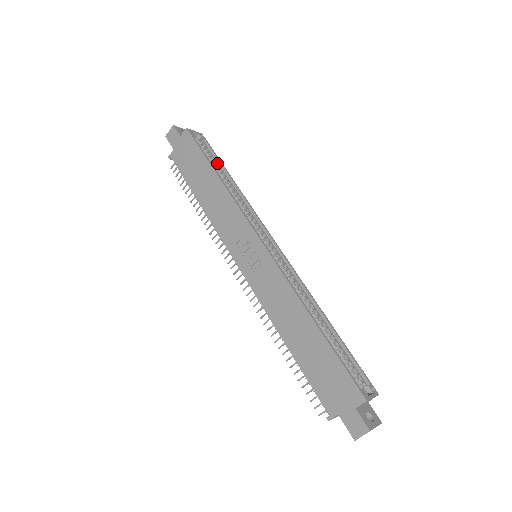
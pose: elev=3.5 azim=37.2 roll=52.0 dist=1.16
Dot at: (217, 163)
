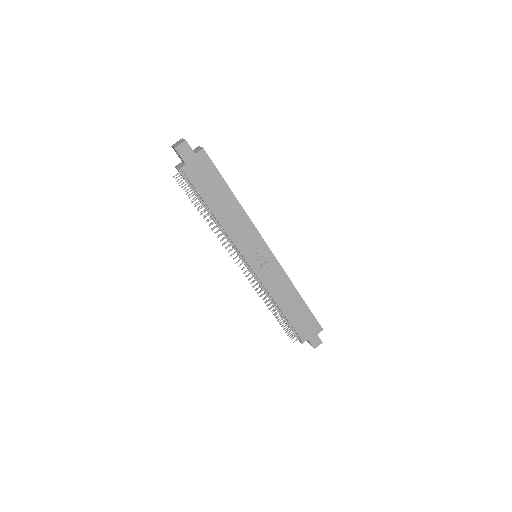
Dot at: occluded
